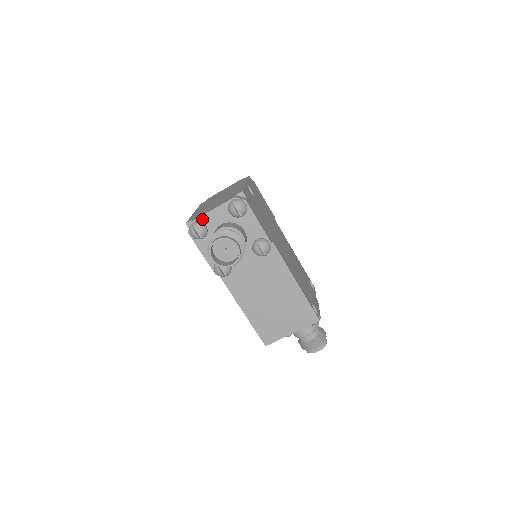
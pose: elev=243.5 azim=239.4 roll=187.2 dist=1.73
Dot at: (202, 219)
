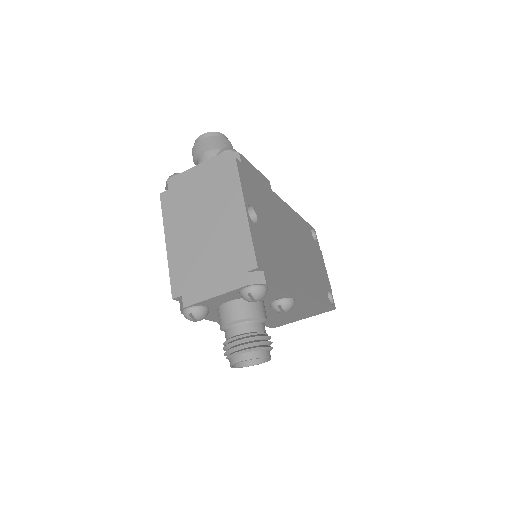
Dot at: (200, 303)
